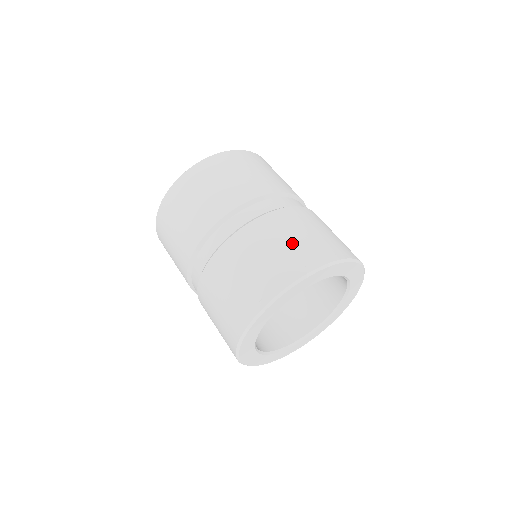
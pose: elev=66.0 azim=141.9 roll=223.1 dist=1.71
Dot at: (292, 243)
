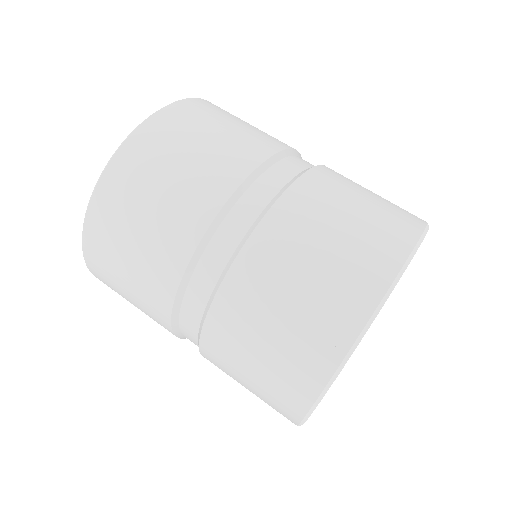
Dot at: (371, 203)
